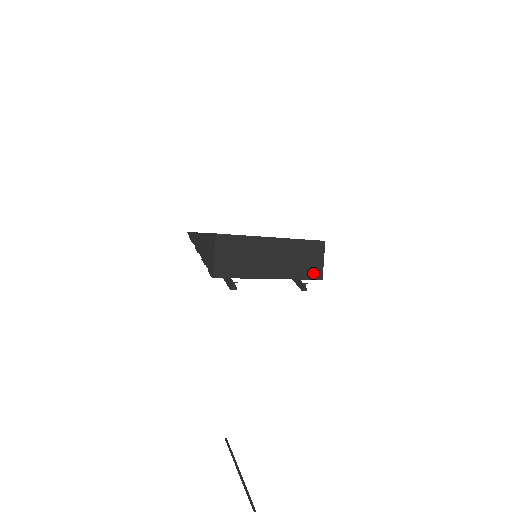
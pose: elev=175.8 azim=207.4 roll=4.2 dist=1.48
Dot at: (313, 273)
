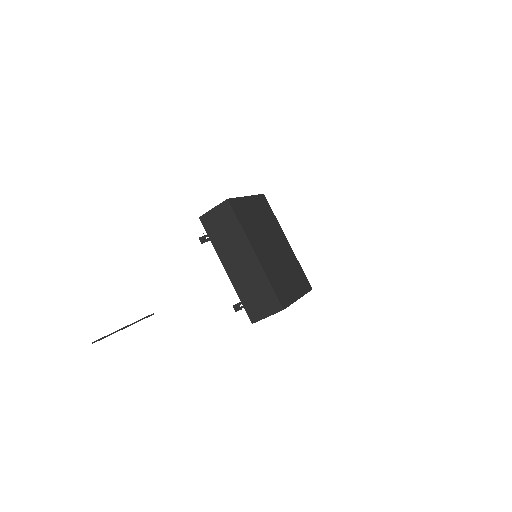
Dot at: (252, 311)
